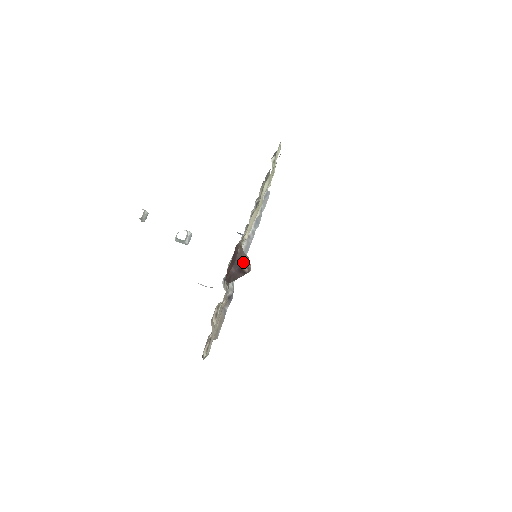
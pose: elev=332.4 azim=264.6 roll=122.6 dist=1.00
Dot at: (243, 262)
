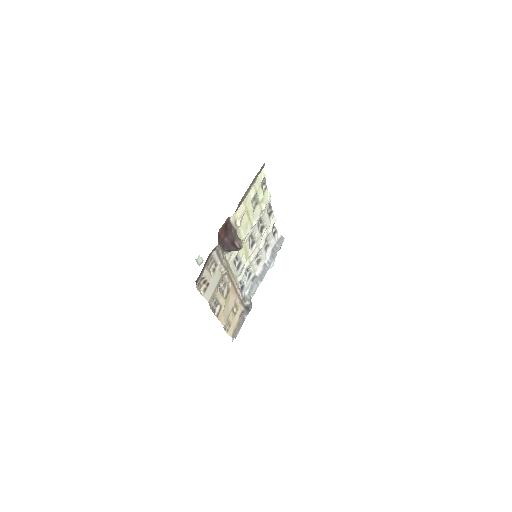
Dot at: (235, 239)
